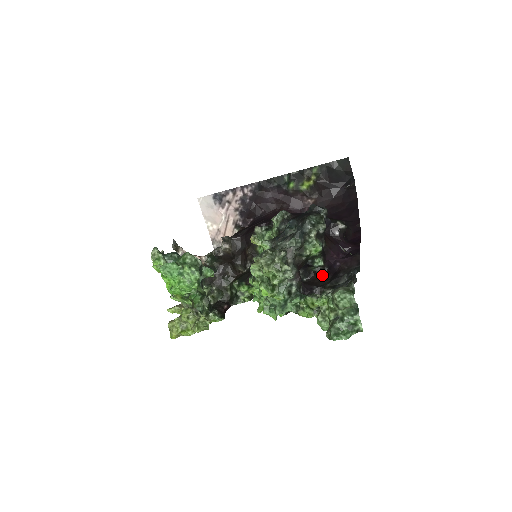
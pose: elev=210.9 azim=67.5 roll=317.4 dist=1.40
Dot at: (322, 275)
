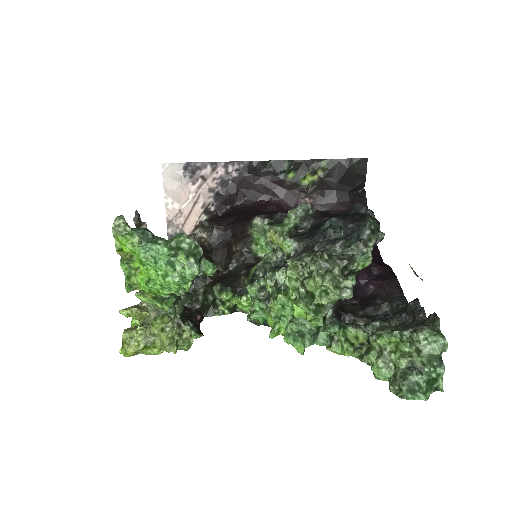
Dot at: occluded
